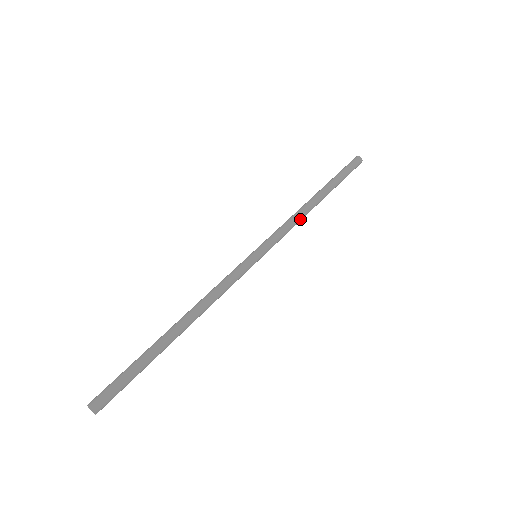
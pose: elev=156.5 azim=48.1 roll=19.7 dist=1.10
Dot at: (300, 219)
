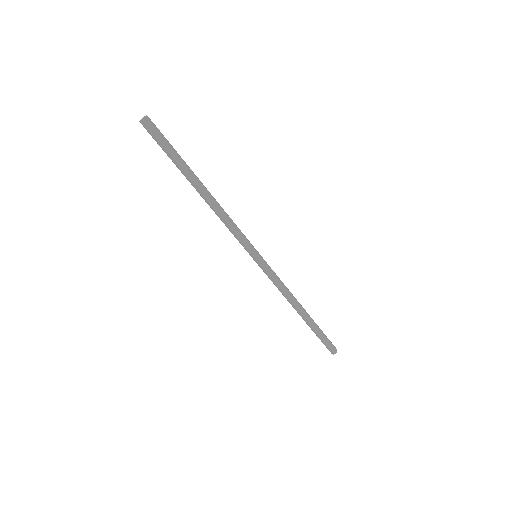
Dot at: (289, 292)
